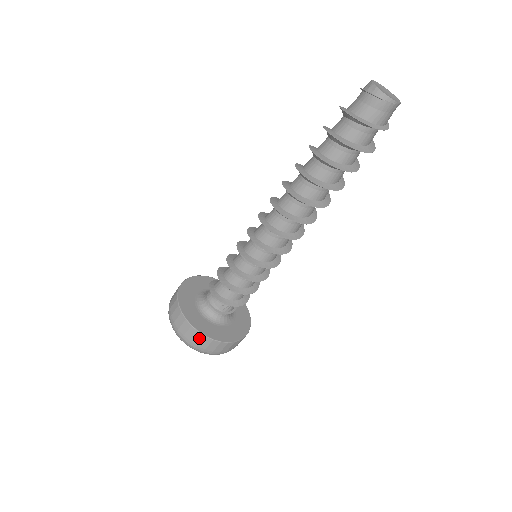
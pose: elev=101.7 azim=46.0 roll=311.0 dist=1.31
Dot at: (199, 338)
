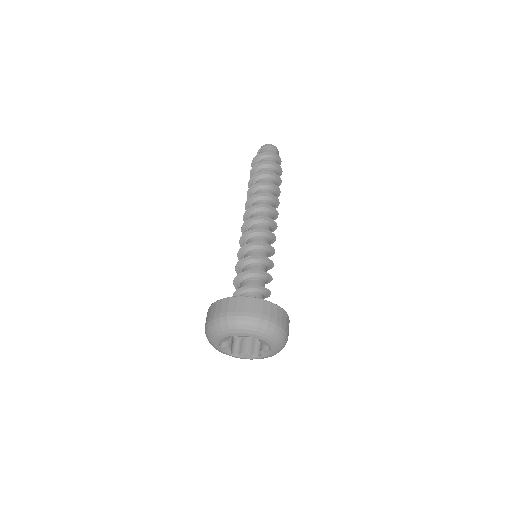
Dot at: (259, 304)
